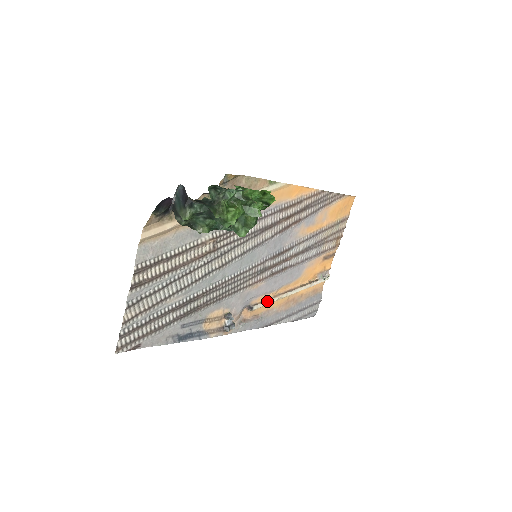
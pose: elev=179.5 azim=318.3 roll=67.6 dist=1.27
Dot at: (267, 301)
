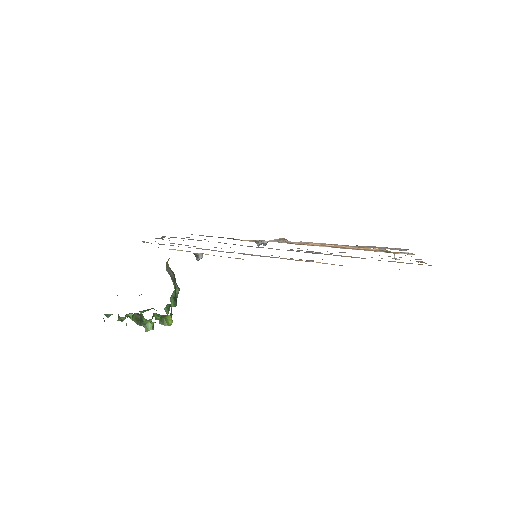
Dot at: occluded
